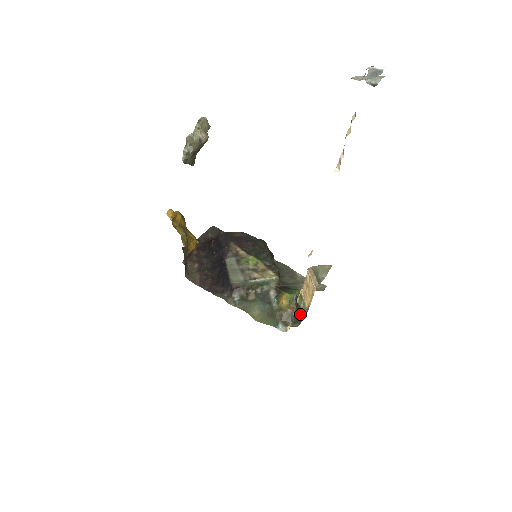
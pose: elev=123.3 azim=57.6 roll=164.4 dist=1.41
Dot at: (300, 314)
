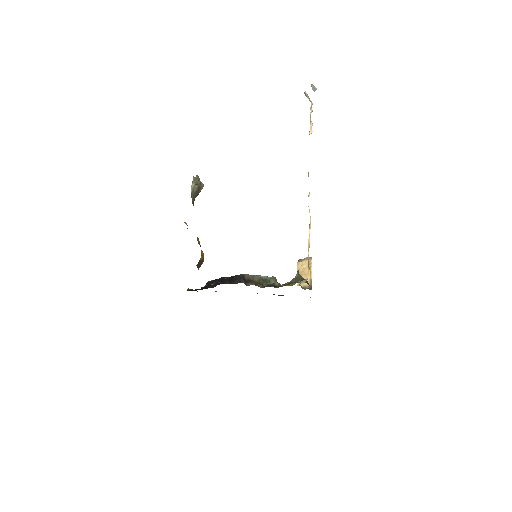
Dot at: occluded
